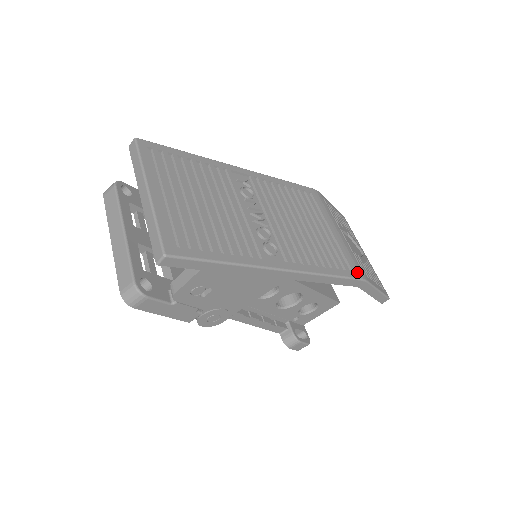
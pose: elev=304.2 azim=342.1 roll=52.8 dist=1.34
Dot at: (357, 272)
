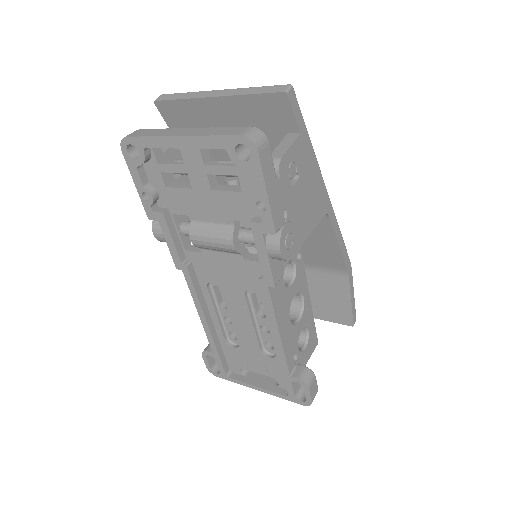
Dot at: occluded
